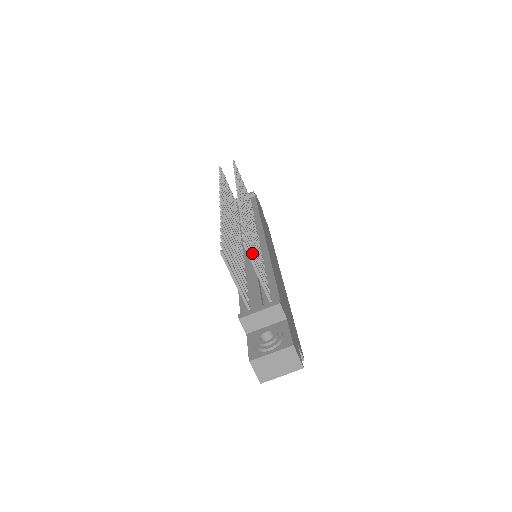
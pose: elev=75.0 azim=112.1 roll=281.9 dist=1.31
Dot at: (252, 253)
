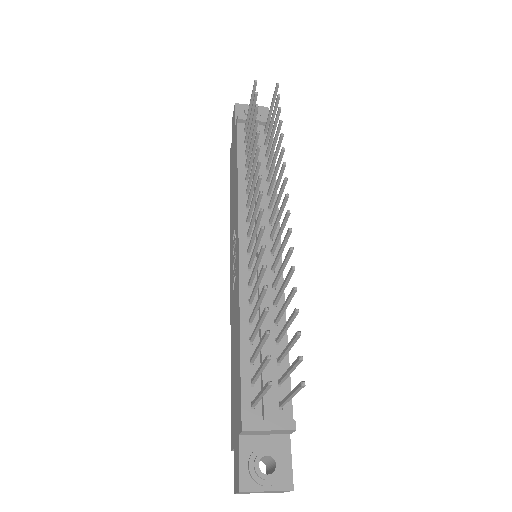
Dot at: (295, 368)
